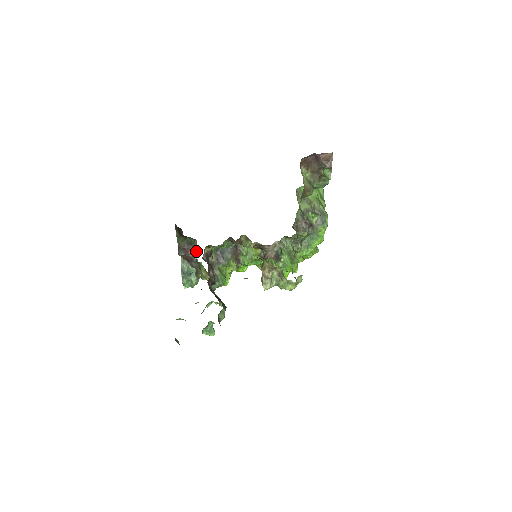
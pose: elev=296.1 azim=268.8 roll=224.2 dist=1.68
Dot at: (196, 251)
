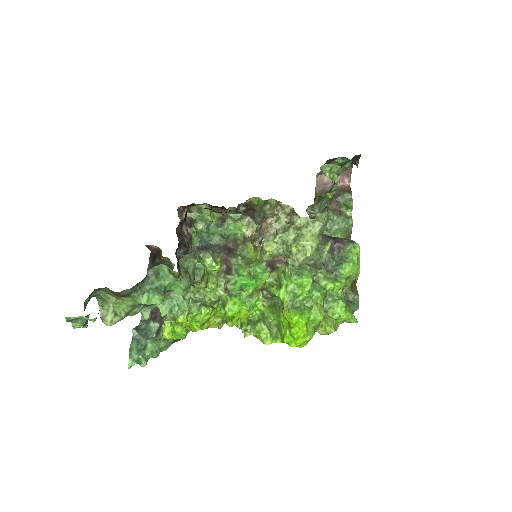
Dot at: occluded
